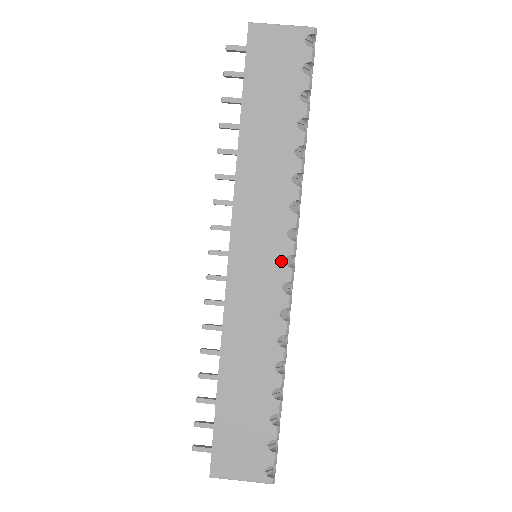
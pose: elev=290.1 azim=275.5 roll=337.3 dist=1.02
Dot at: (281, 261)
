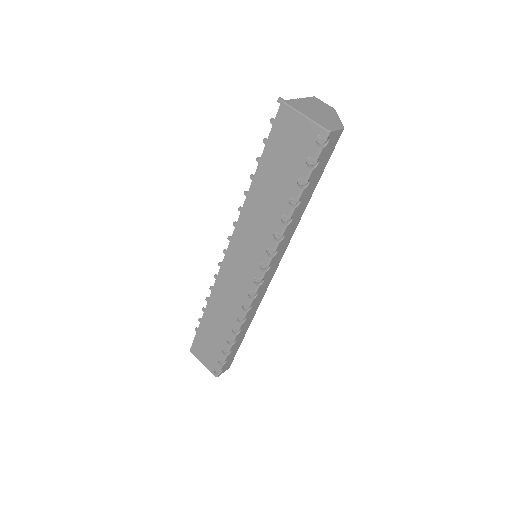
Dot at: (252, 278)
